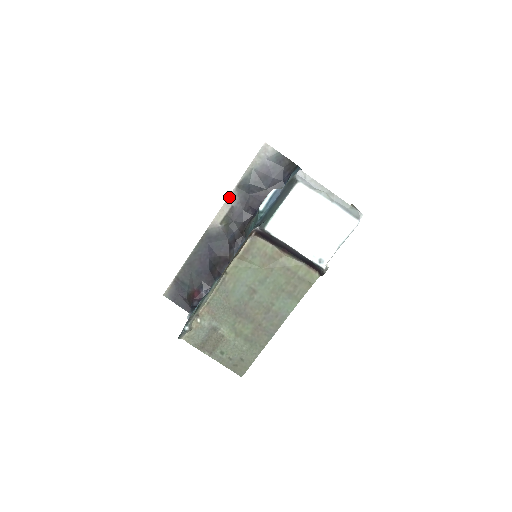
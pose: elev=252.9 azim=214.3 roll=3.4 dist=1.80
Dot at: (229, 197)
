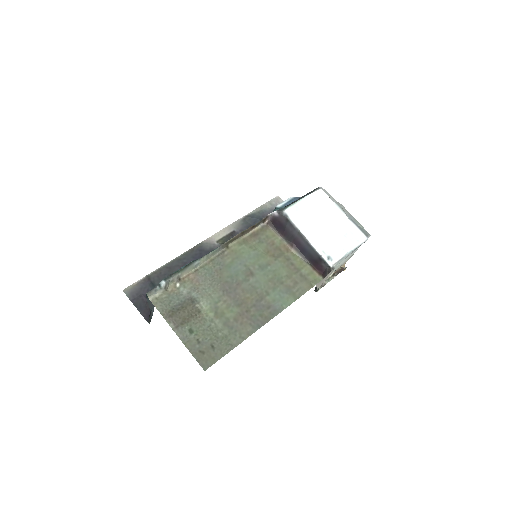
Dot at: (233, 223)
